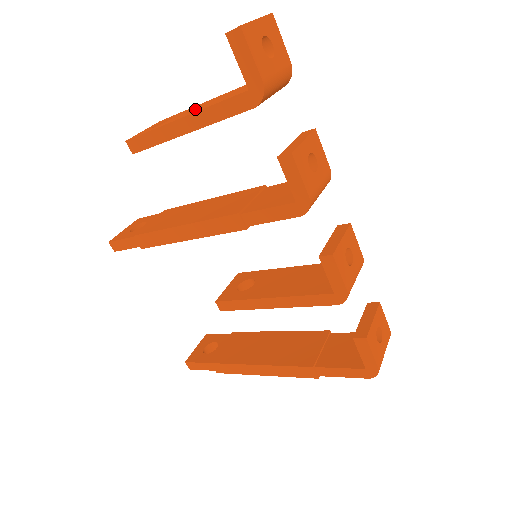
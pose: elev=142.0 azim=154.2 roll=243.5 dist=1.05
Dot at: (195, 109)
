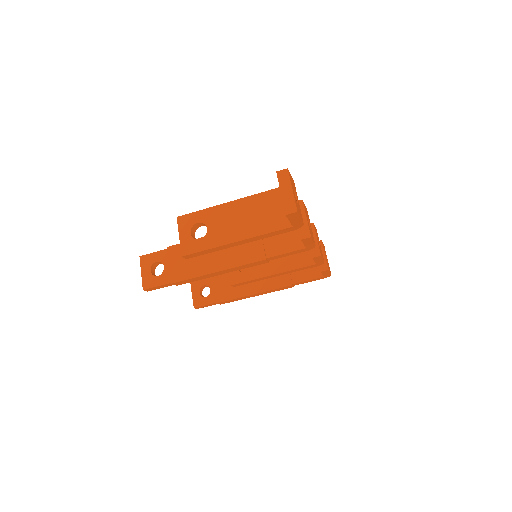
Dot at: (234, 226)
